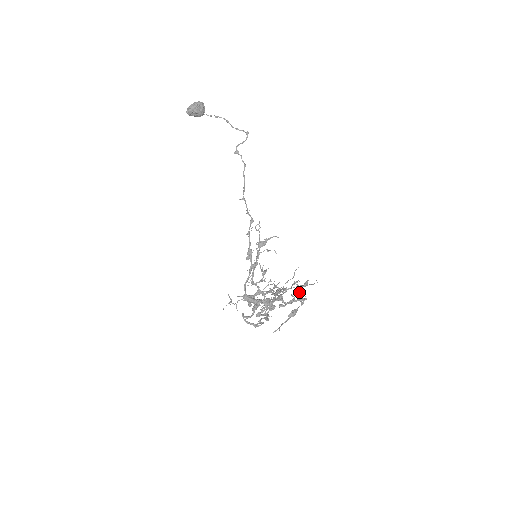
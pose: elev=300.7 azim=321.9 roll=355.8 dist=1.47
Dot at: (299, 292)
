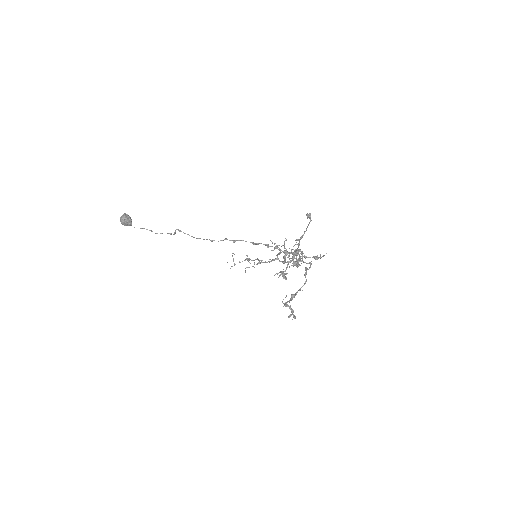
Dot at: (304, 255)
